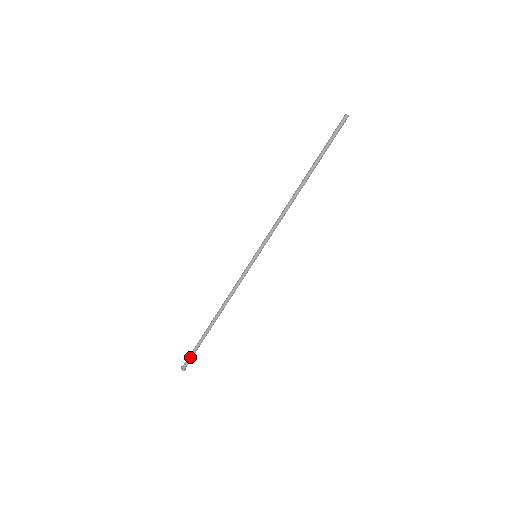
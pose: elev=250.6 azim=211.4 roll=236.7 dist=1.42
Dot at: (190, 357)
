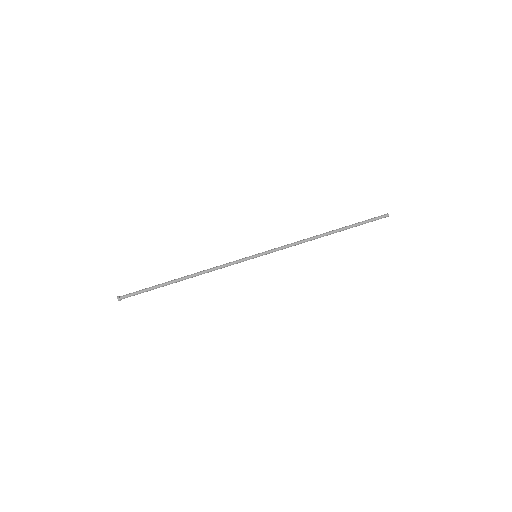
Dot at: (135, 292)
